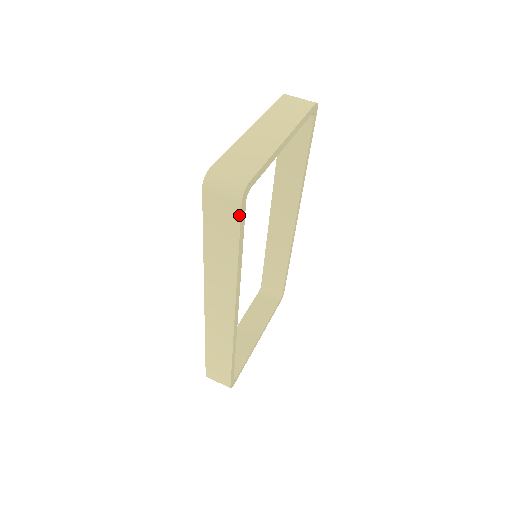
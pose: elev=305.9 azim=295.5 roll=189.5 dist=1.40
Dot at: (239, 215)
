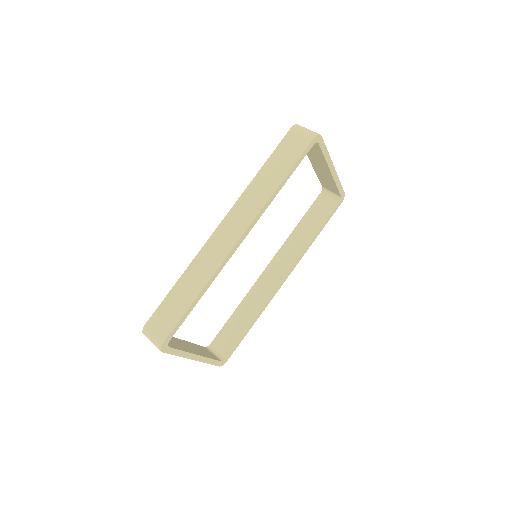
Dot at: (306, 147)
